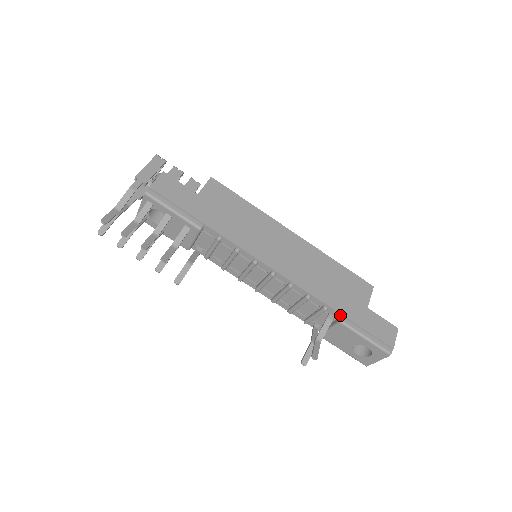
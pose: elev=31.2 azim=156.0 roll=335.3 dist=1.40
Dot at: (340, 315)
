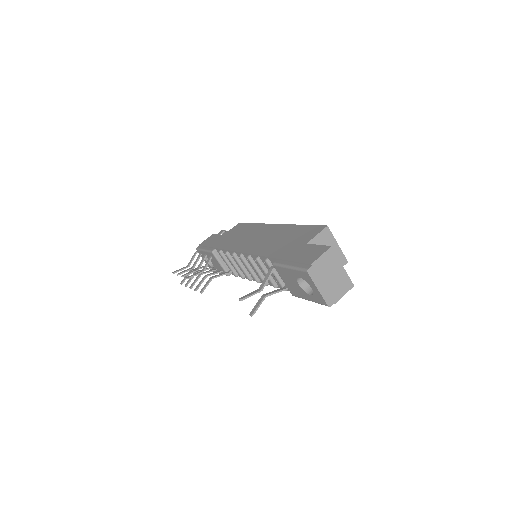
Dot at: (275, 260)
